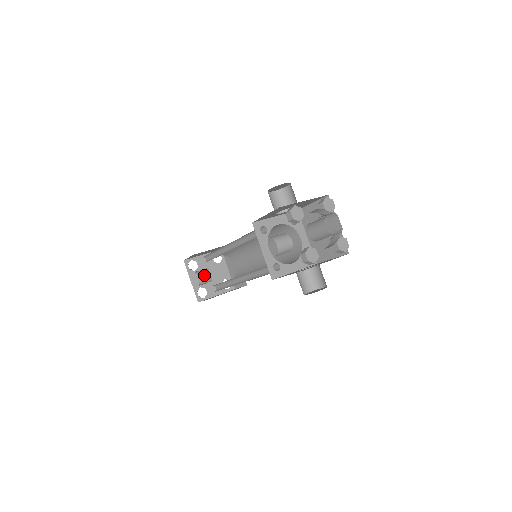
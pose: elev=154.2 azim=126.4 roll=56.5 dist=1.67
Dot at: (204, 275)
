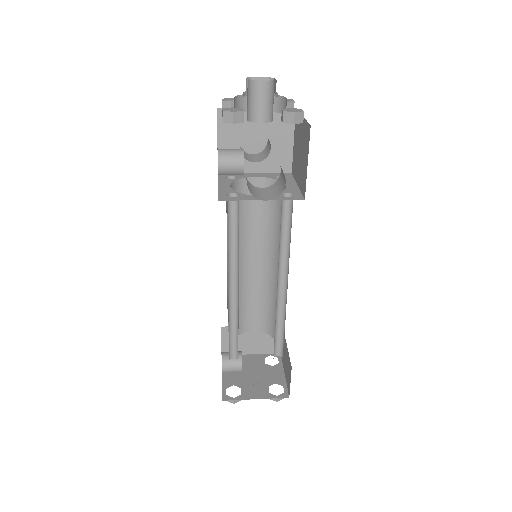
Dot at: occluded
